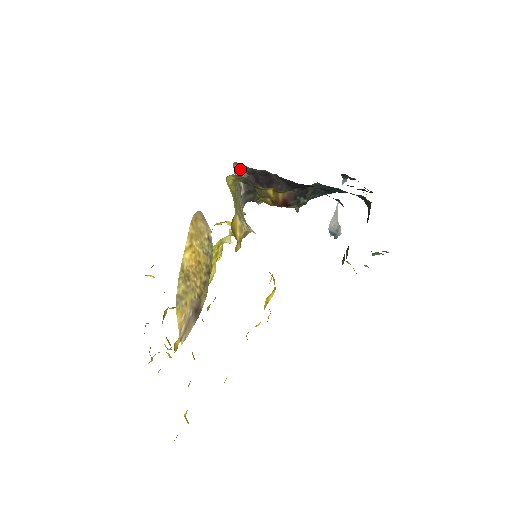
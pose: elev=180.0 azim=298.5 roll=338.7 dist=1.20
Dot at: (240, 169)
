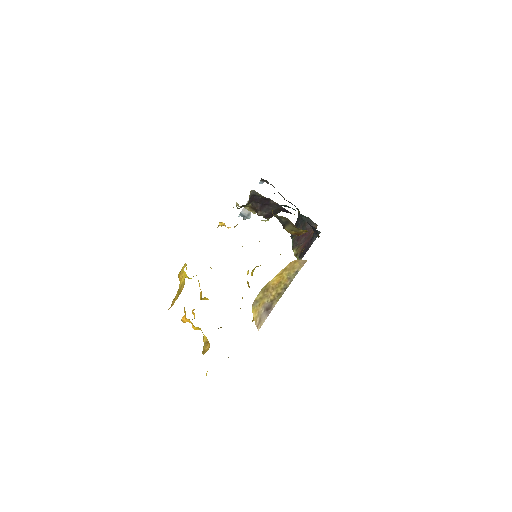
Dot at: (250, 192)
